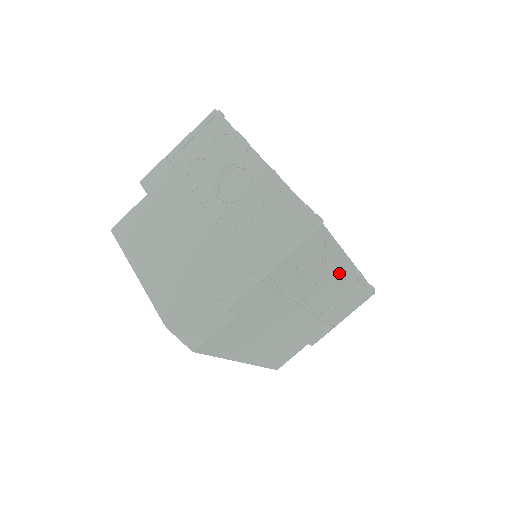
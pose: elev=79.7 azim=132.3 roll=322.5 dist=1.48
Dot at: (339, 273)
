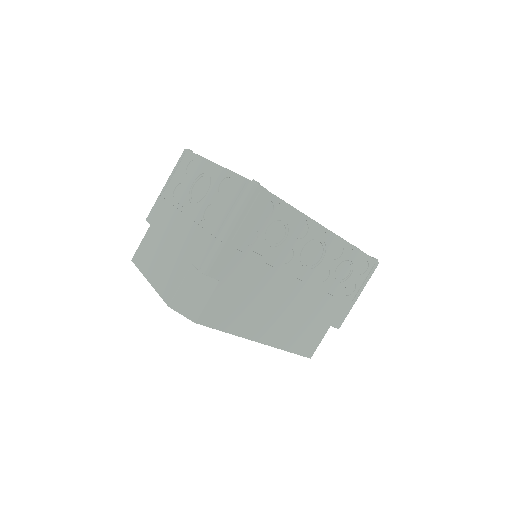
Dot at: (312, 237)
